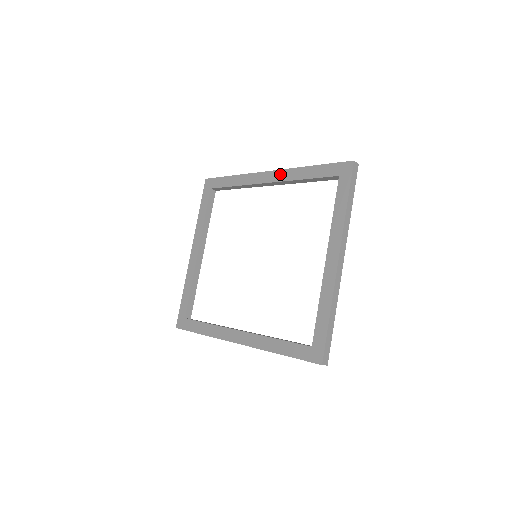
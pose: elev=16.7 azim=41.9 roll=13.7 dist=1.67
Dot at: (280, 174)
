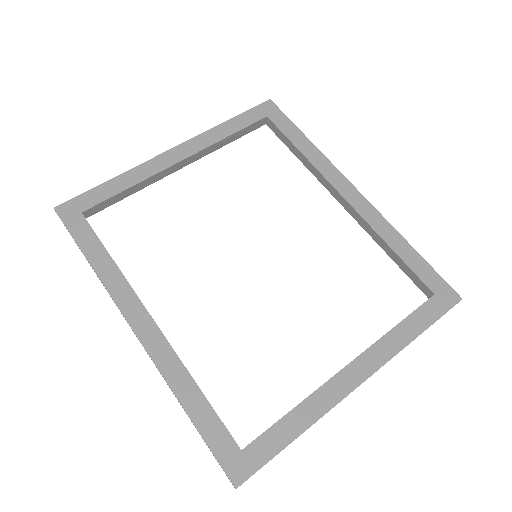
Dot at: (369, 209)
